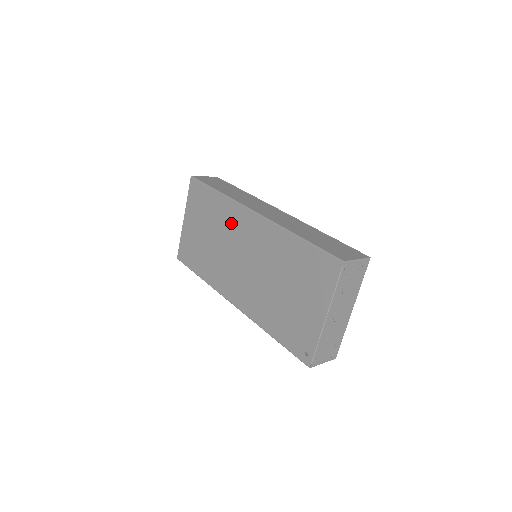
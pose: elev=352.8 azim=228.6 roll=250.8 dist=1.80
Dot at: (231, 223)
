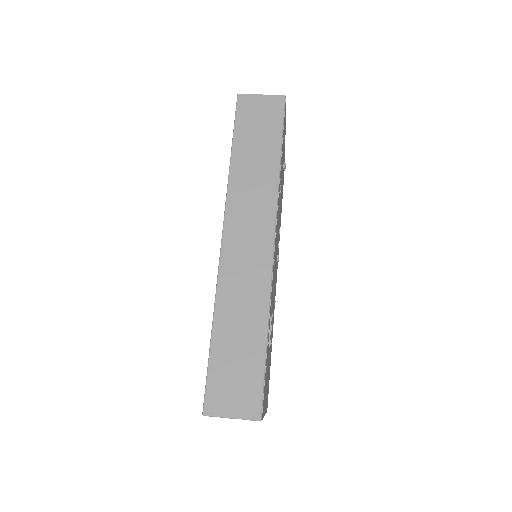
Dot at: occluded
